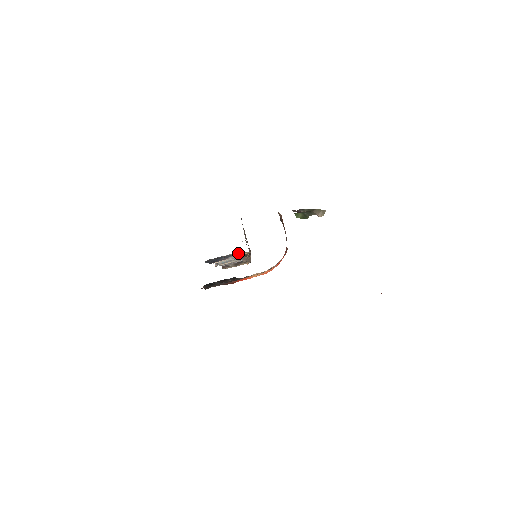
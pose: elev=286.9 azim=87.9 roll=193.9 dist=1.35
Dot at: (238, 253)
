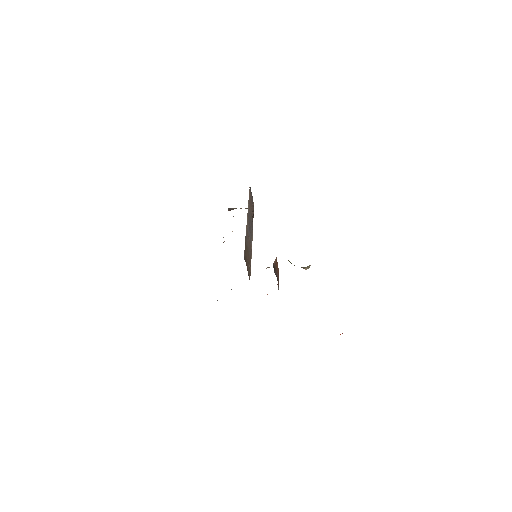
Dot at: occluded
